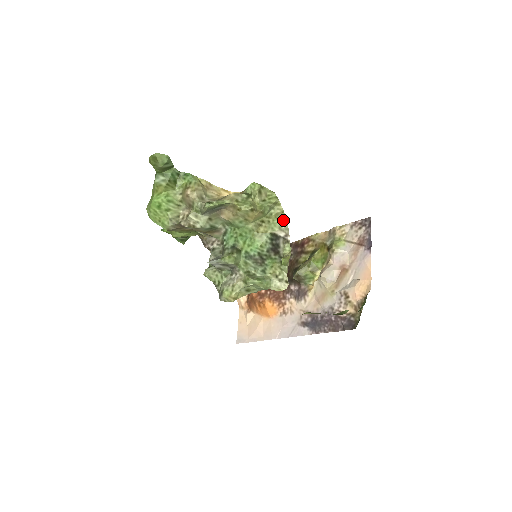
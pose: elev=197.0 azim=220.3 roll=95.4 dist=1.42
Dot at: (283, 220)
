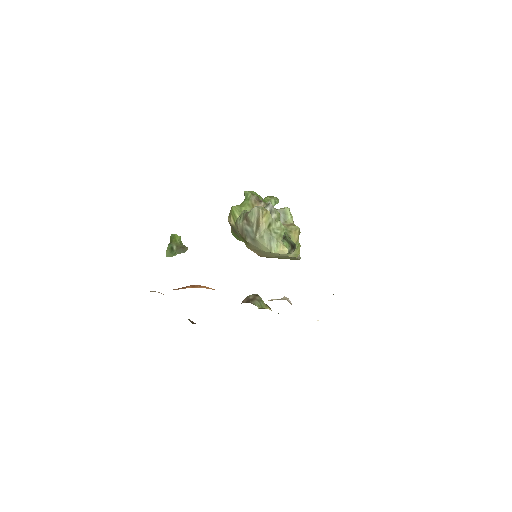
Dot at: occluded
